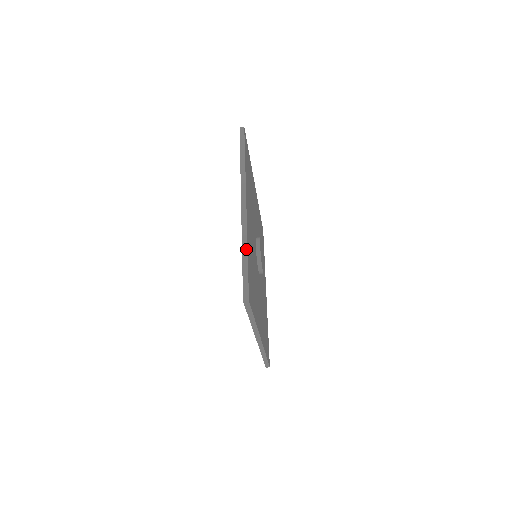
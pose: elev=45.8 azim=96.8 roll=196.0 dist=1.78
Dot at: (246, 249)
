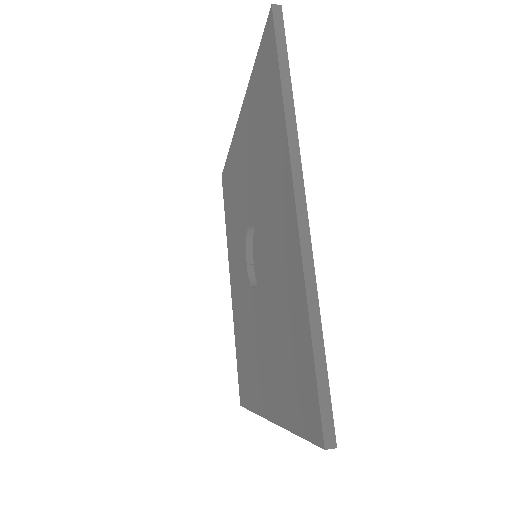
Dot at: (318, 317)
